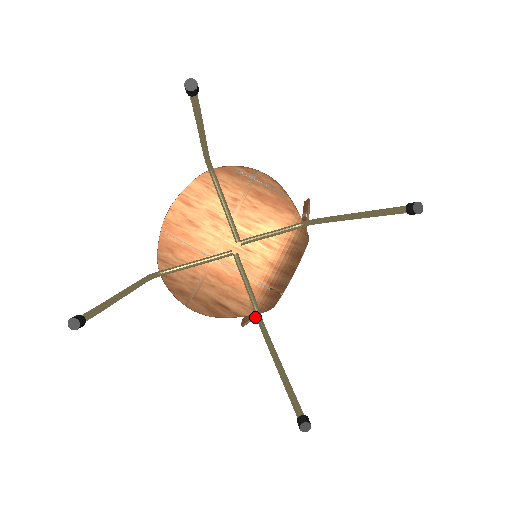
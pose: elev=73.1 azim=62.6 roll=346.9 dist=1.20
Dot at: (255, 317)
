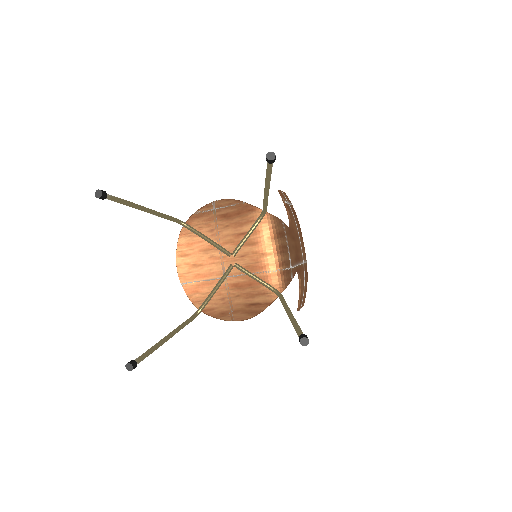
Dot at: (300, 298)
